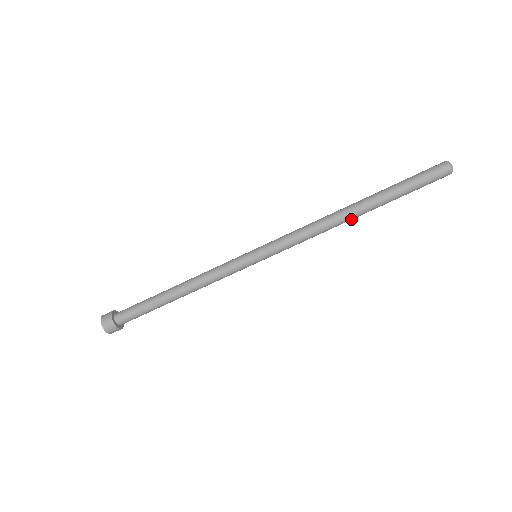
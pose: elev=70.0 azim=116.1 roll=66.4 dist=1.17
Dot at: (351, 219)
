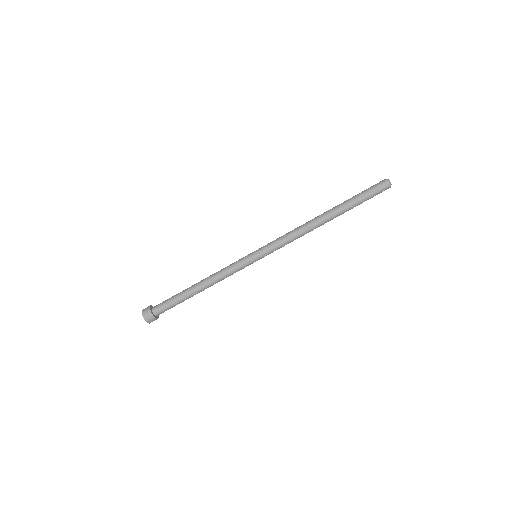
Dot at: (322, 222)
